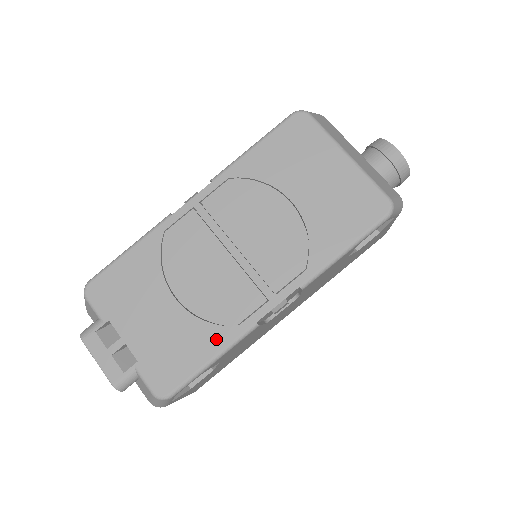
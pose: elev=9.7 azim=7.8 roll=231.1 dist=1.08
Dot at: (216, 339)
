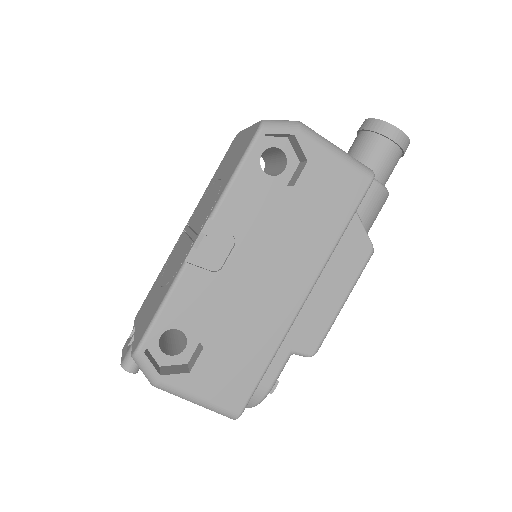
Dot at: (166, 291)
